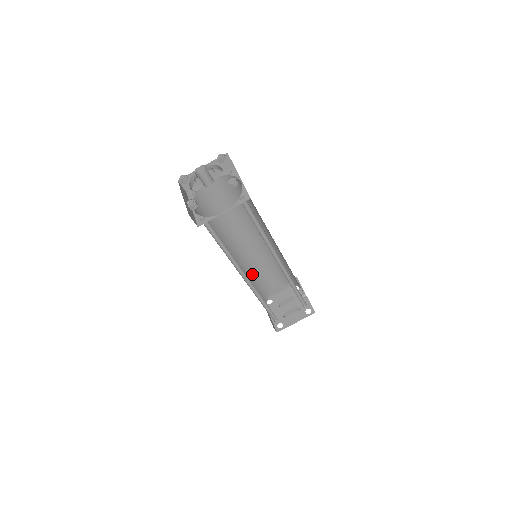
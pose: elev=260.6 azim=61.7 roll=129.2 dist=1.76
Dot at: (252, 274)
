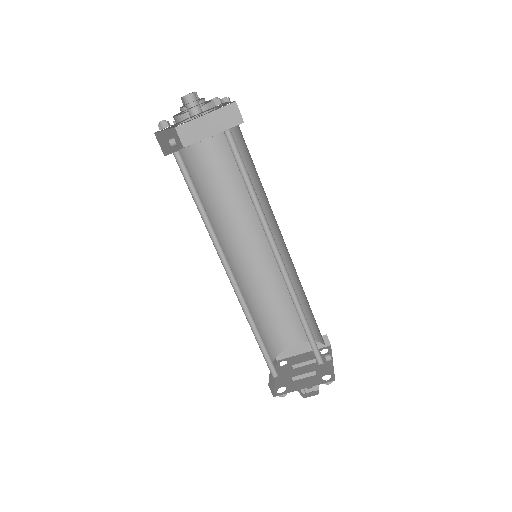
Dot at: (258, 301)
